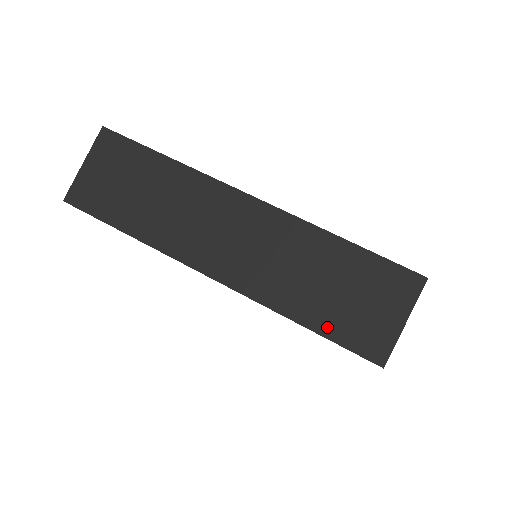
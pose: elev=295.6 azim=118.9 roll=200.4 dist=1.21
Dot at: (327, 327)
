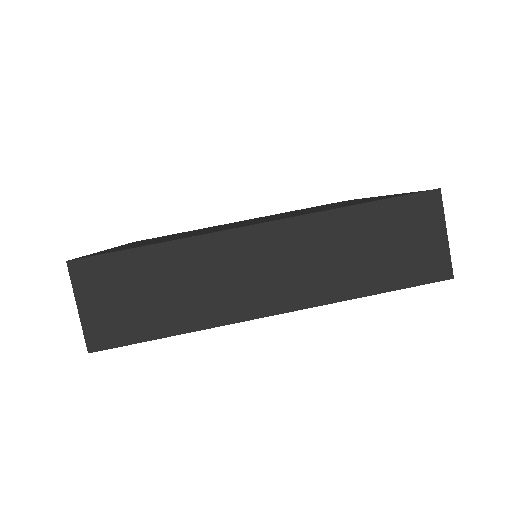
Dot at: (394, 281)
